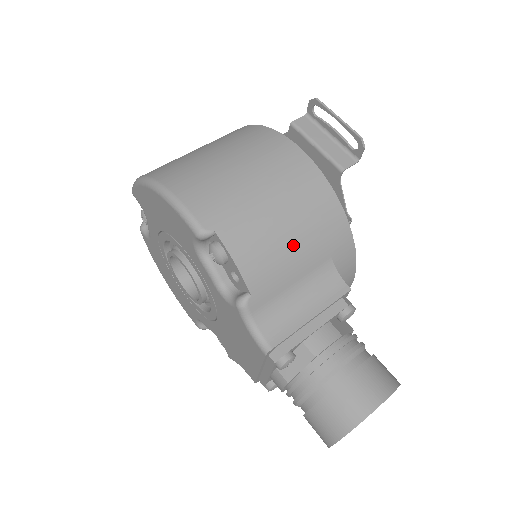
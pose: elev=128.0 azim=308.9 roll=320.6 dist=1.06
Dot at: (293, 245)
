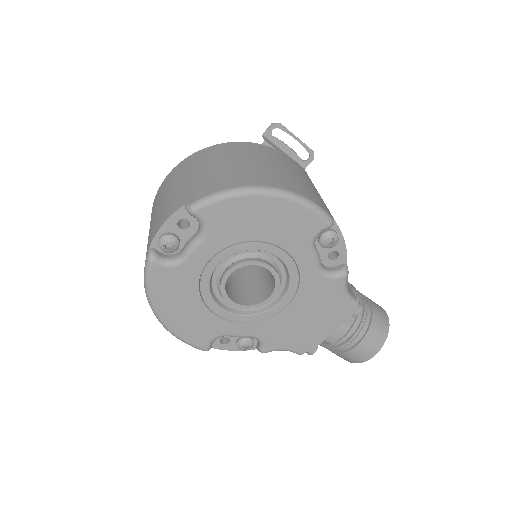
Dot at: occluded
